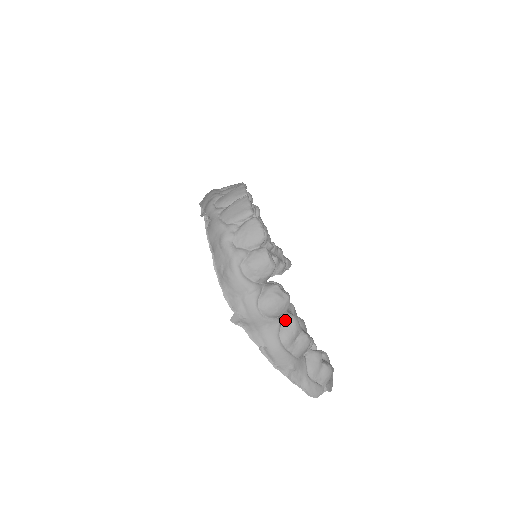
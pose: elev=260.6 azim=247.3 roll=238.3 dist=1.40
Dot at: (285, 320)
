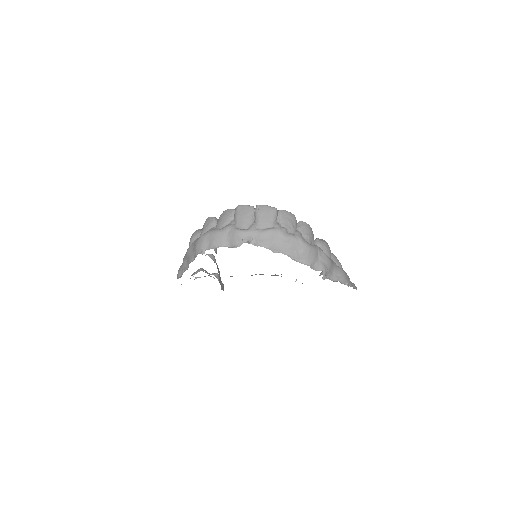
Dot at: occluded
